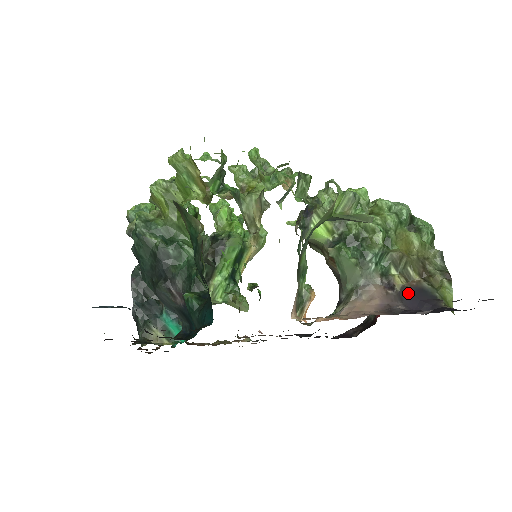
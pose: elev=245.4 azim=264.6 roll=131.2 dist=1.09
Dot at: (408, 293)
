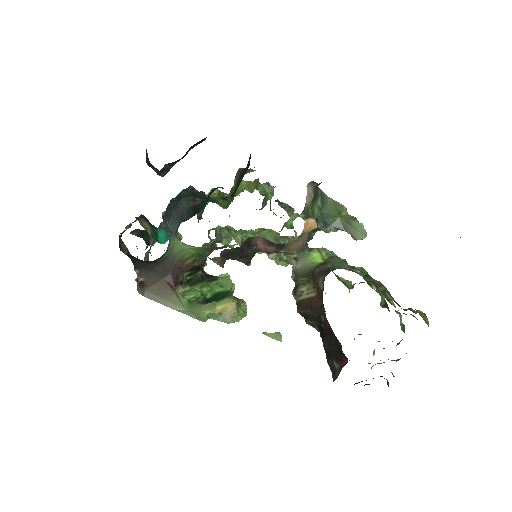
Dot at: occluded
